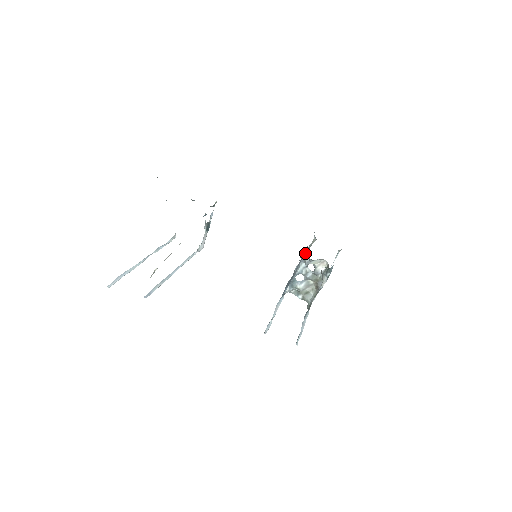
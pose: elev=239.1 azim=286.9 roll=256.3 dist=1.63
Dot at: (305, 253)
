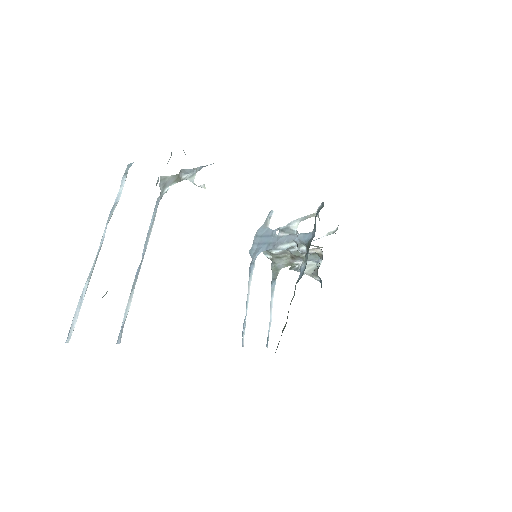
Dot at: (304, 240)
